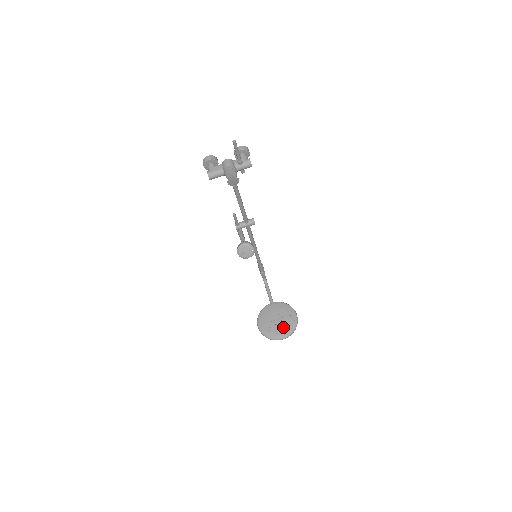
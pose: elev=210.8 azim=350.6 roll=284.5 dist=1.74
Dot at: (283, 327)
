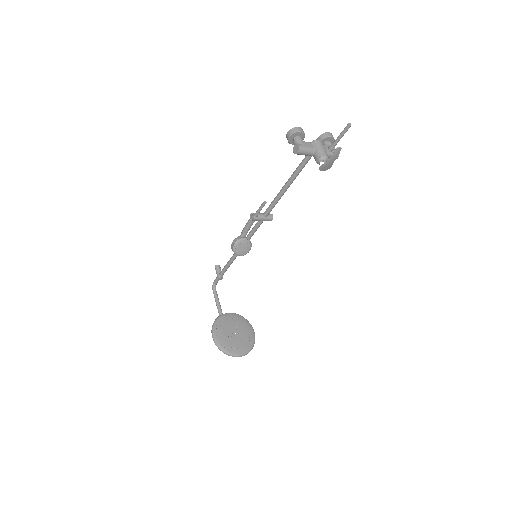
Dot at: (242, 343)
